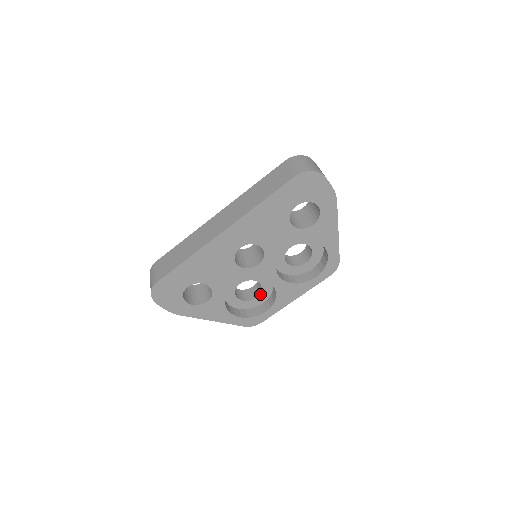
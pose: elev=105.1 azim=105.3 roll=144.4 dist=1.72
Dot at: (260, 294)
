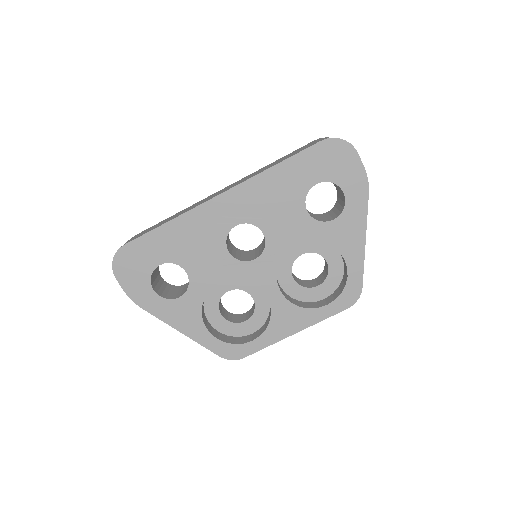
Dot at: (251, 317)
